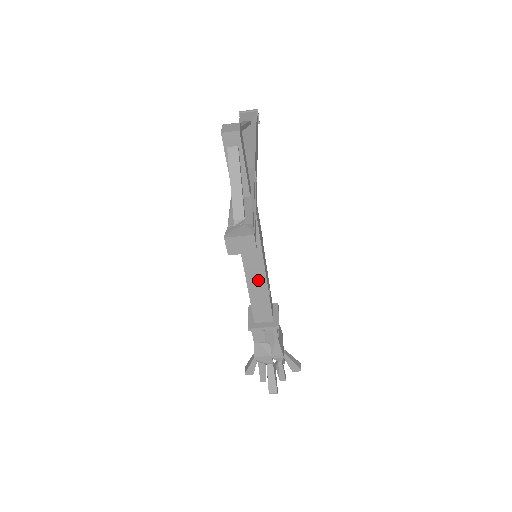
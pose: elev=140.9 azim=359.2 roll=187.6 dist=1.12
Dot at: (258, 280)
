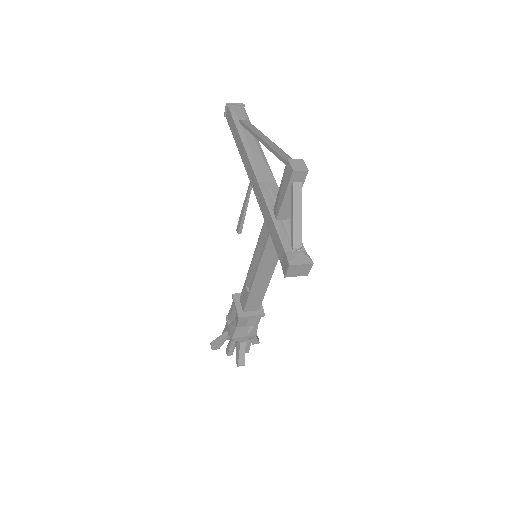
Dot at: (263, 280)
